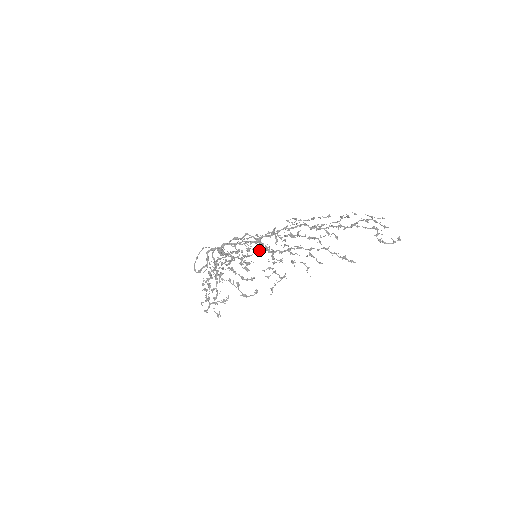
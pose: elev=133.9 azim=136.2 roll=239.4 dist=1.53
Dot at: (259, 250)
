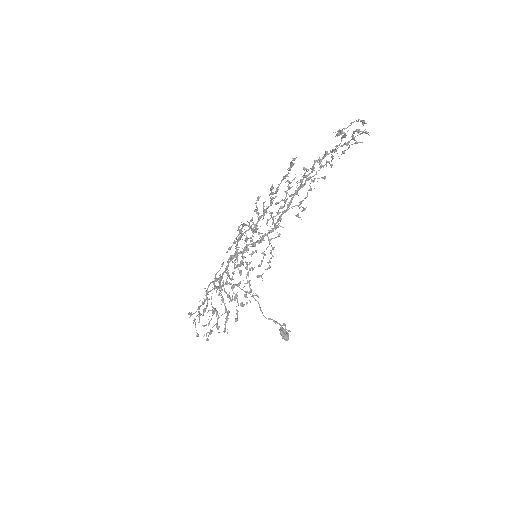
Dot at: (252, 240)
